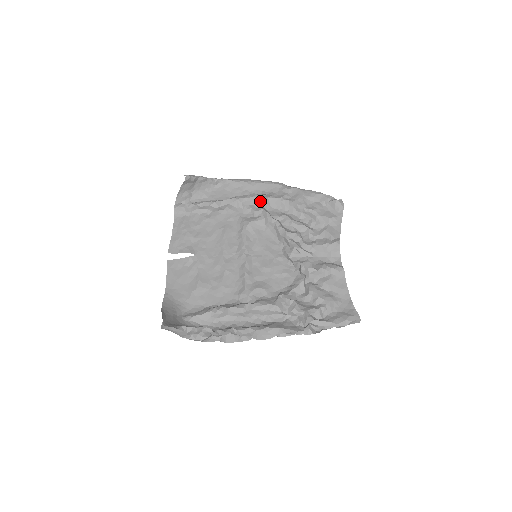
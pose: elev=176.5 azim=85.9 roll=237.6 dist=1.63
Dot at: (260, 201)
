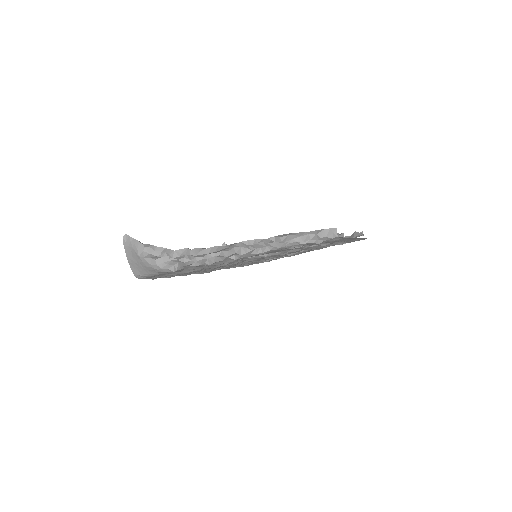
Dot at: occluded
